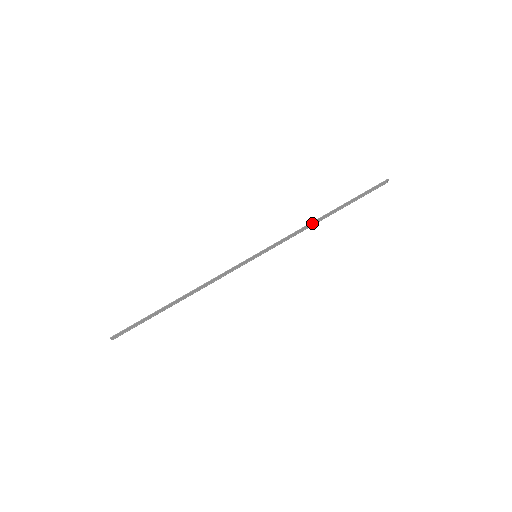
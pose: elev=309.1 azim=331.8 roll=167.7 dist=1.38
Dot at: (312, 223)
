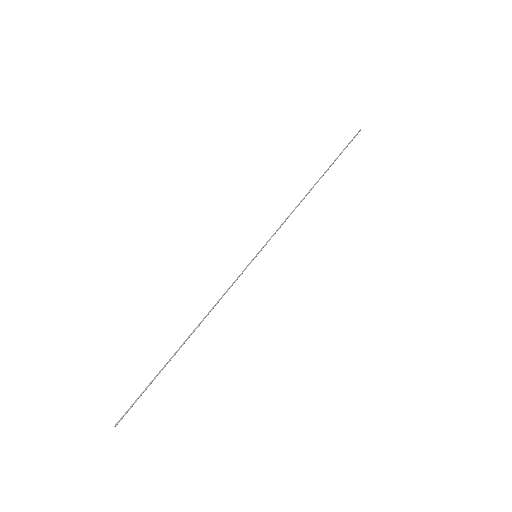
Dot at: (303, 199)
